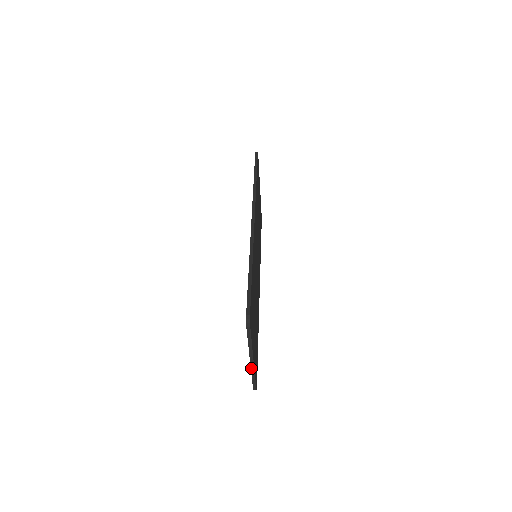
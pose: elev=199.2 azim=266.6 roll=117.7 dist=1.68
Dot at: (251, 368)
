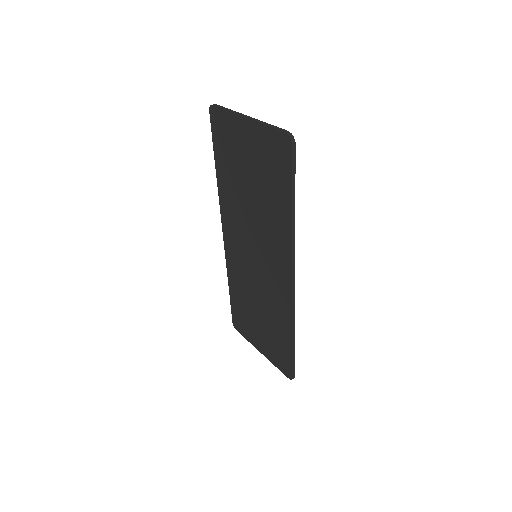
Dot at: occluded
